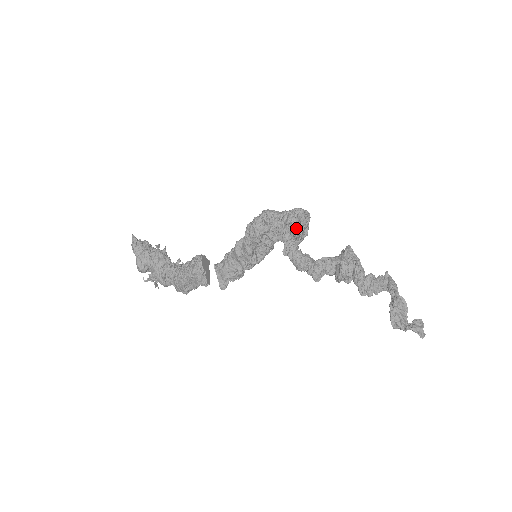
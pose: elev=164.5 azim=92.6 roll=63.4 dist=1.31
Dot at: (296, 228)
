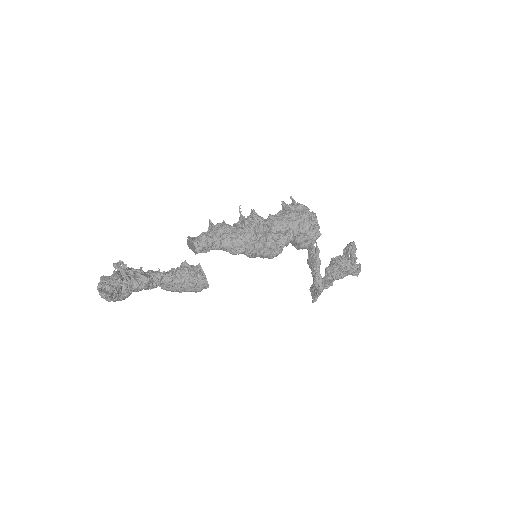
Dot at: (319, 268)
